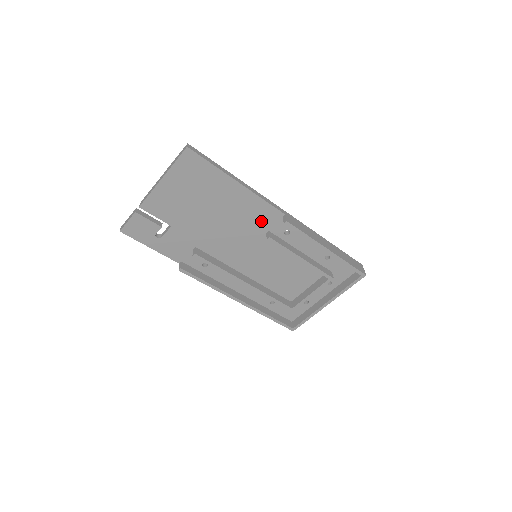
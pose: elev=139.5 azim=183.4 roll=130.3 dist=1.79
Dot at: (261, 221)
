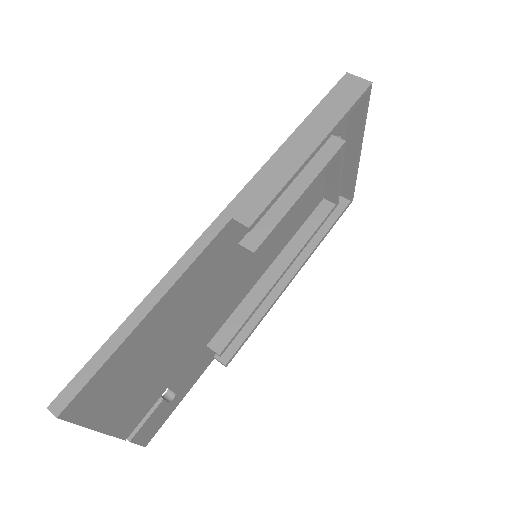
Dot at: (221, 258)
